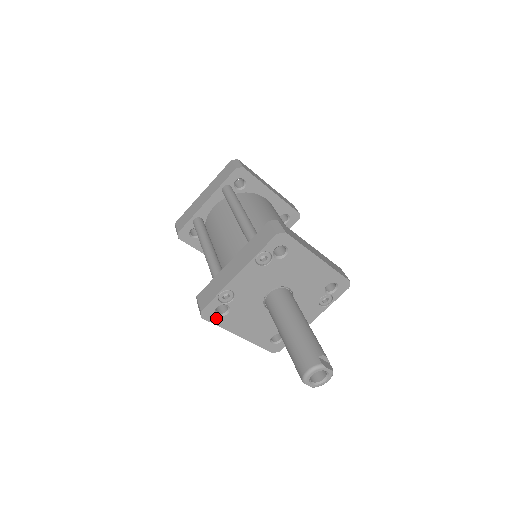
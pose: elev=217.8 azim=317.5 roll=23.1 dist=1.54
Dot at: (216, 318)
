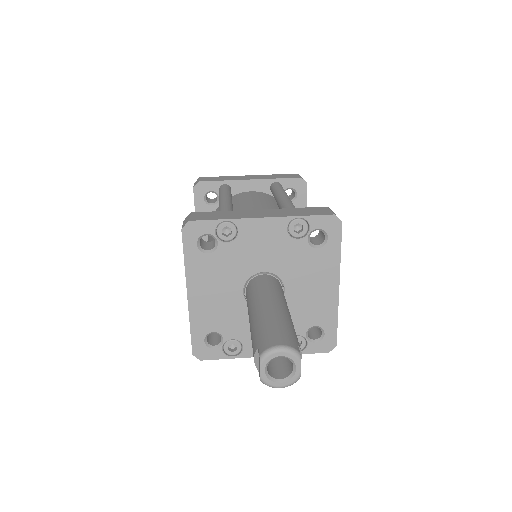
Dot at: (193, 246)
